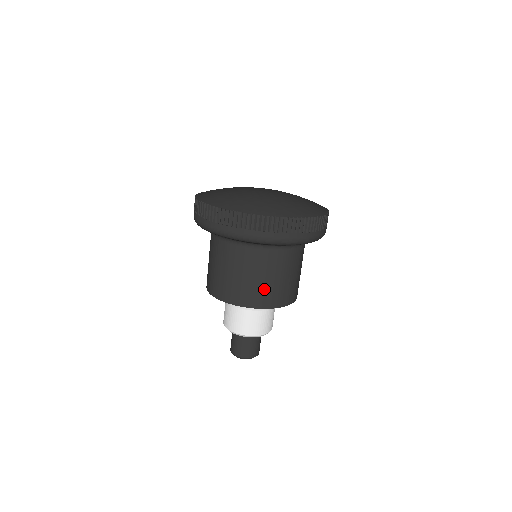
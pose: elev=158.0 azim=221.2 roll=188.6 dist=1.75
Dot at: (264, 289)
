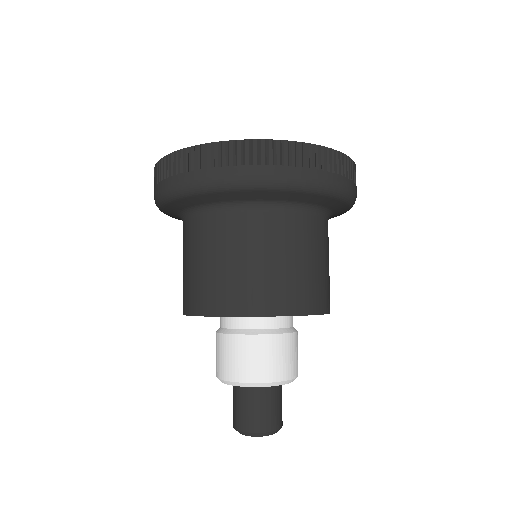
Dot at: (326, 281)
